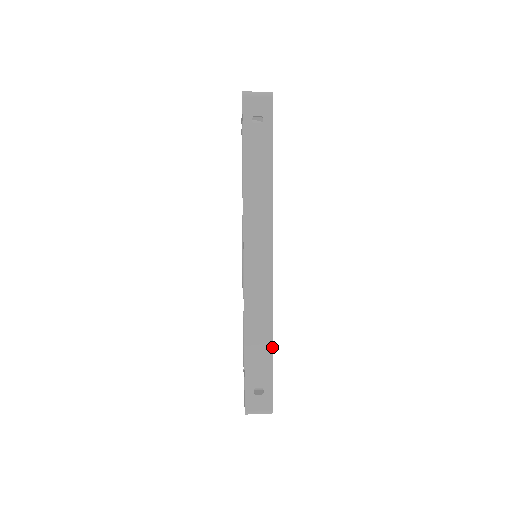
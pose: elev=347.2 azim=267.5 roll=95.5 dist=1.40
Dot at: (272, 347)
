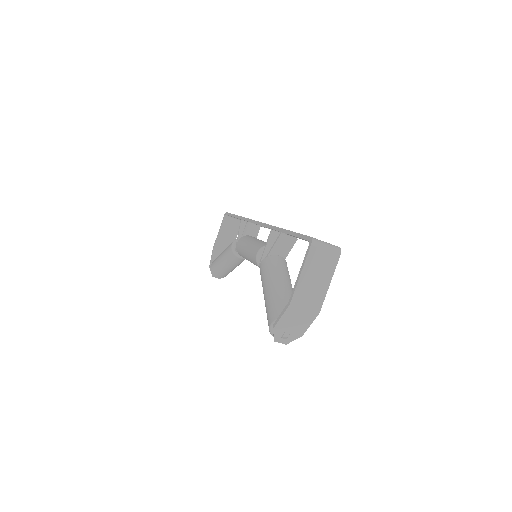
Dot at: occluded
